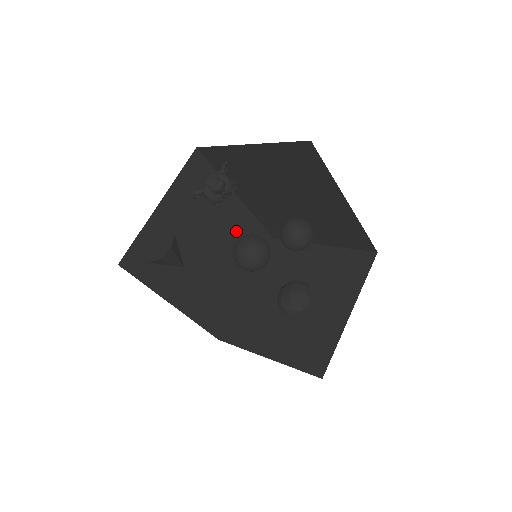
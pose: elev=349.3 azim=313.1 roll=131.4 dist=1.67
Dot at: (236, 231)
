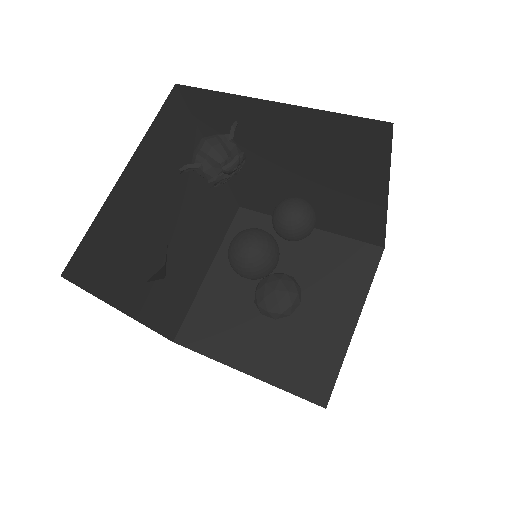
Dot at: (205, 202)
